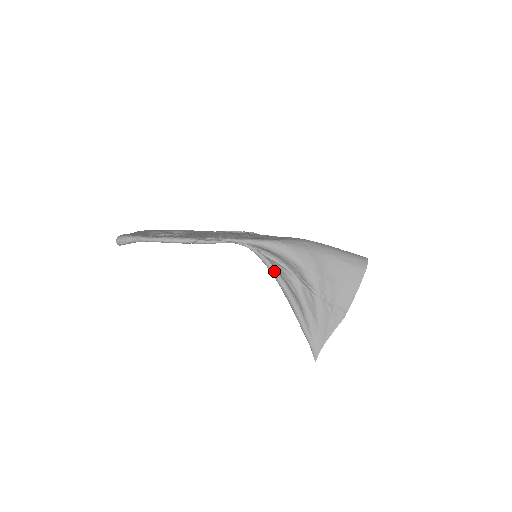
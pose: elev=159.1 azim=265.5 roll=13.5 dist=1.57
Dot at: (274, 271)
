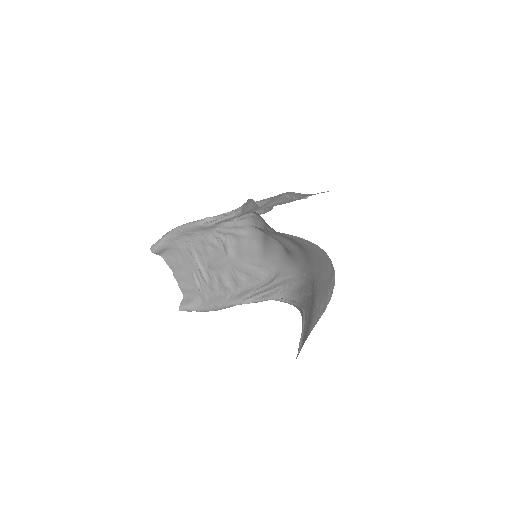
Dot at: occluded
